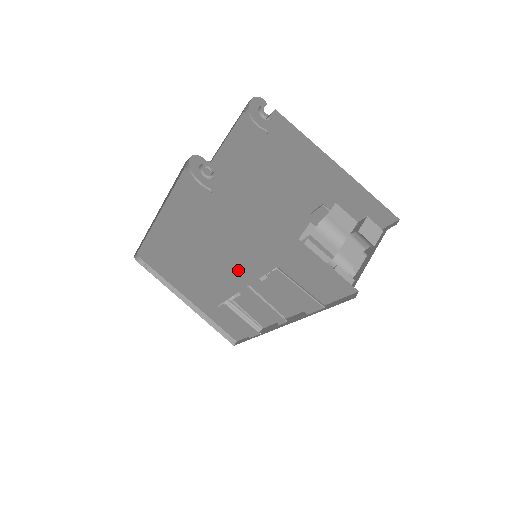
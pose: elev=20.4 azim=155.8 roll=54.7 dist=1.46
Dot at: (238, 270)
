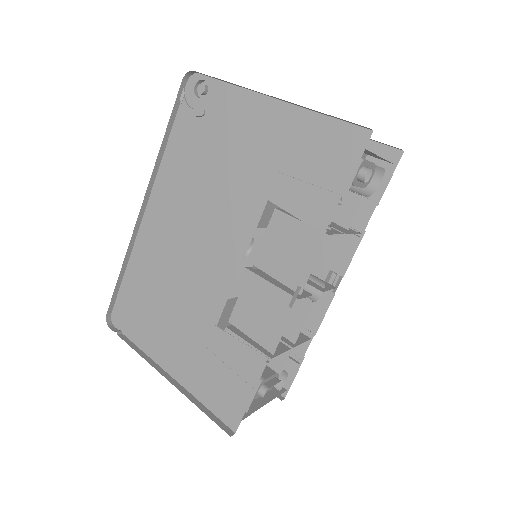
Dot at: (233, 229)
